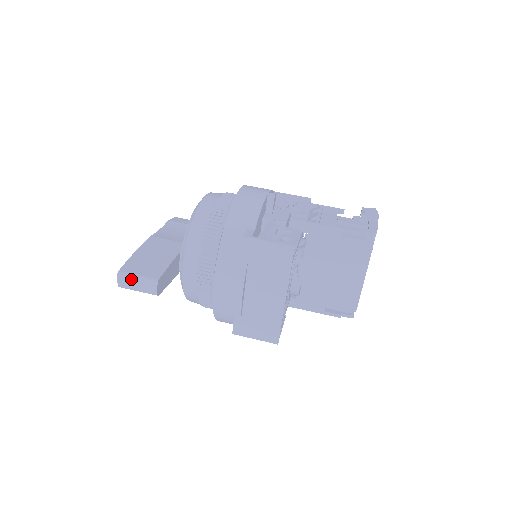
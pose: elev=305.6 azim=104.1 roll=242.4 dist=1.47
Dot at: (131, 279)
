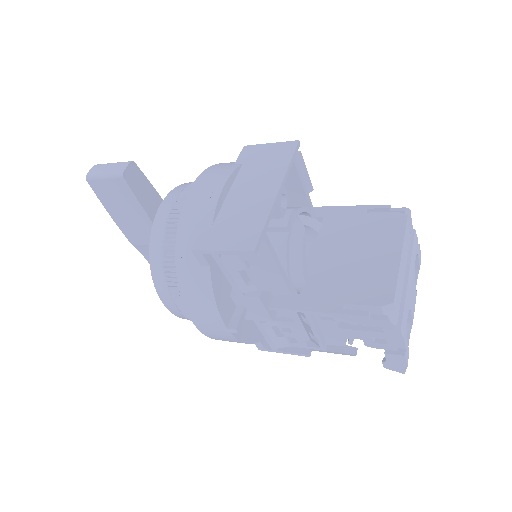
Dot at: (105, 165)
